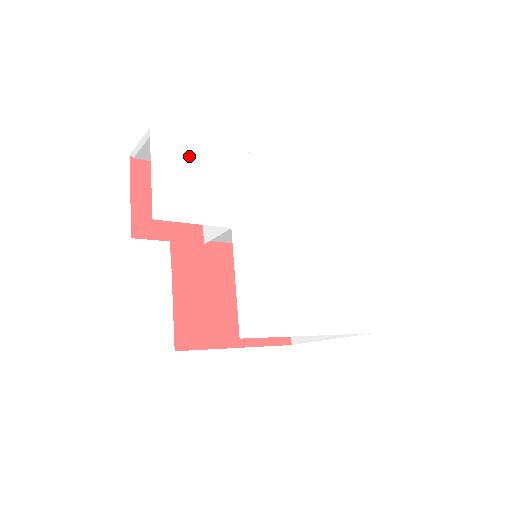
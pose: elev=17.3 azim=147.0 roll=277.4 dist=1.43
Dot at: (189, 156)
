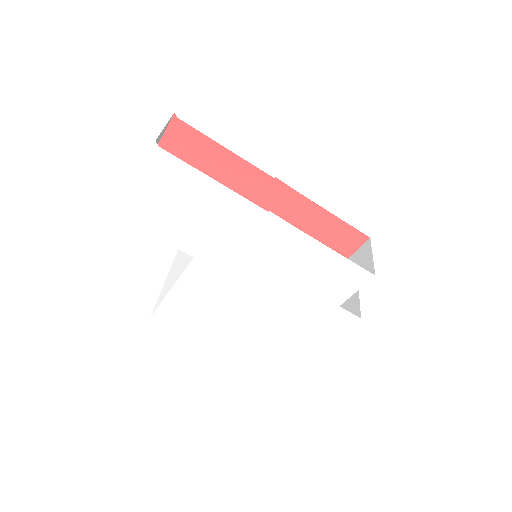
Dot at: (187, 184)
